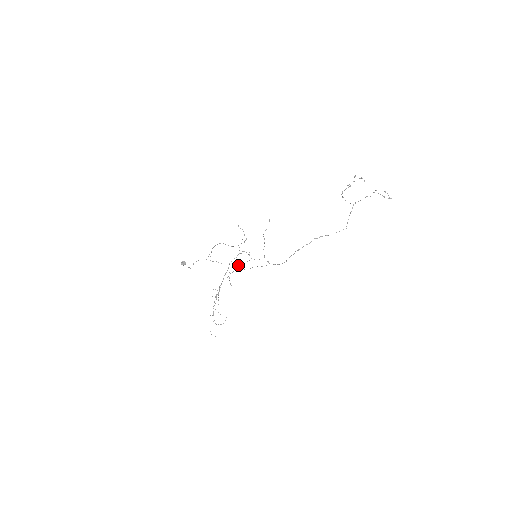
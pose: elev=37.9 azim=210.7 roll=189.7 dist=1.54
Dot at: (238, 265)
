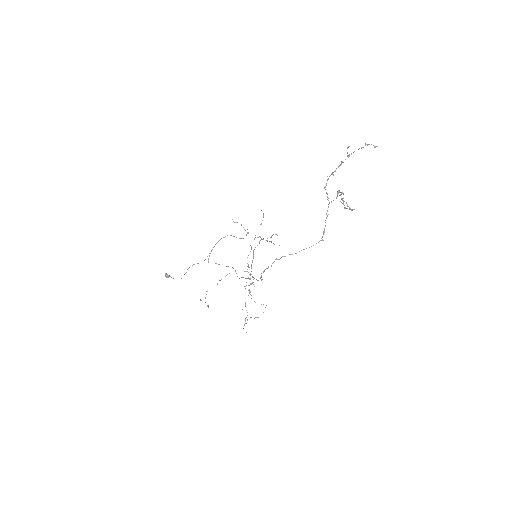
Dot at: occluded
